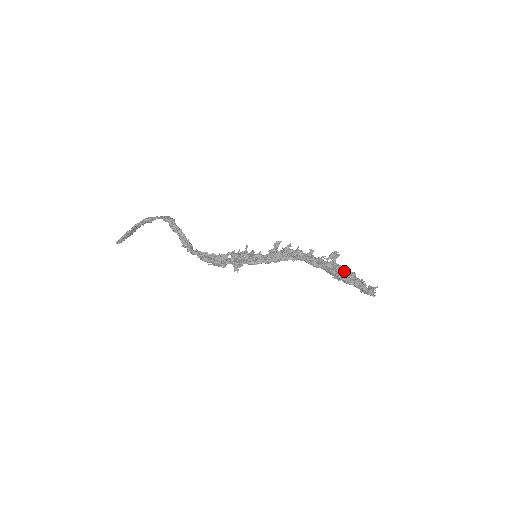
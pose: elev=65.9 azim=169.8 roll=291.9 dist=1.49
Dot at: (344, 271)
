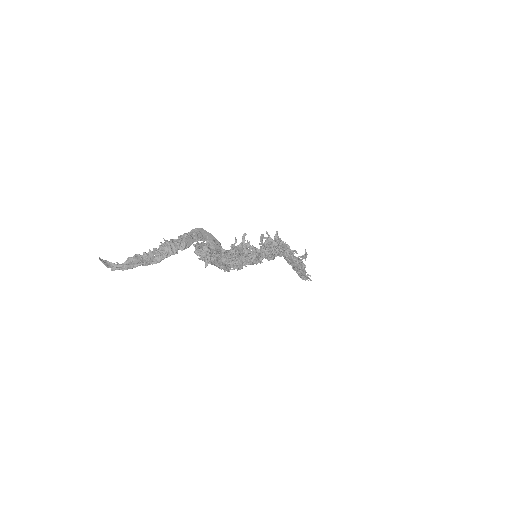
Dot at: (302, 266)
